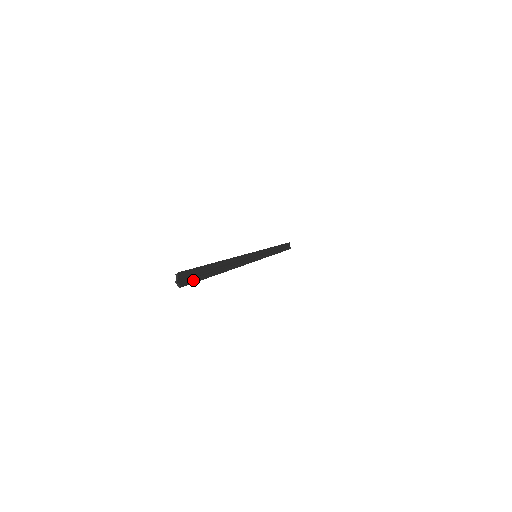
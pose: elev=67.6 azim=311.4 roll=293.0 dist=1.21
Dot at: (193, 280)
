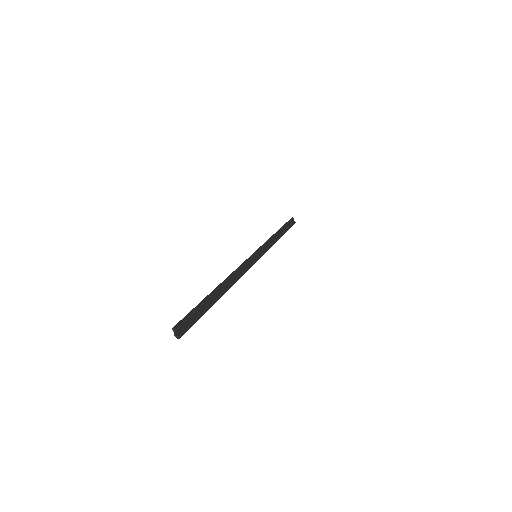
Dot at: (192, 324)
